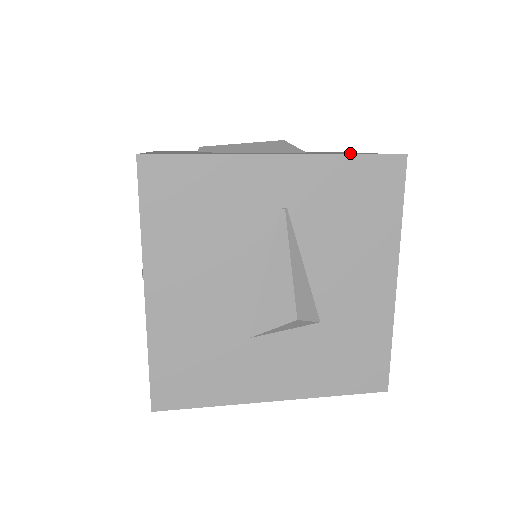
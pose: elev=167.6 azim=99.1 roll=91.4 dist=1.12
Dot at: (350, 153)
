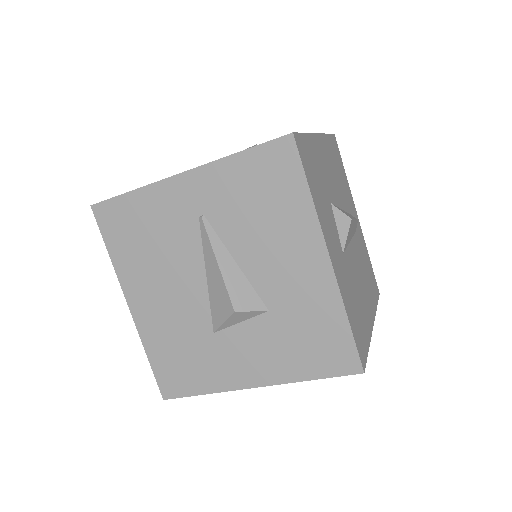
Dot at: occluded
